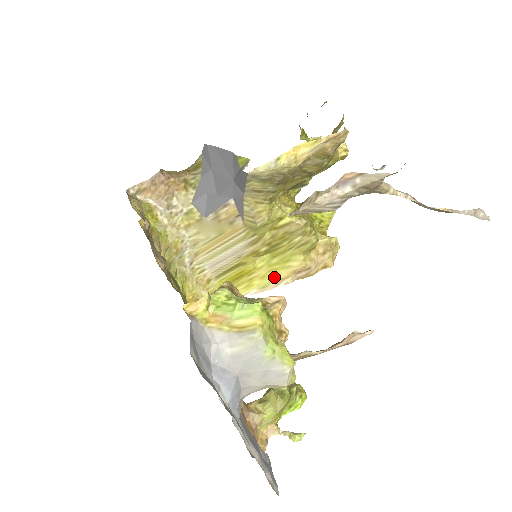
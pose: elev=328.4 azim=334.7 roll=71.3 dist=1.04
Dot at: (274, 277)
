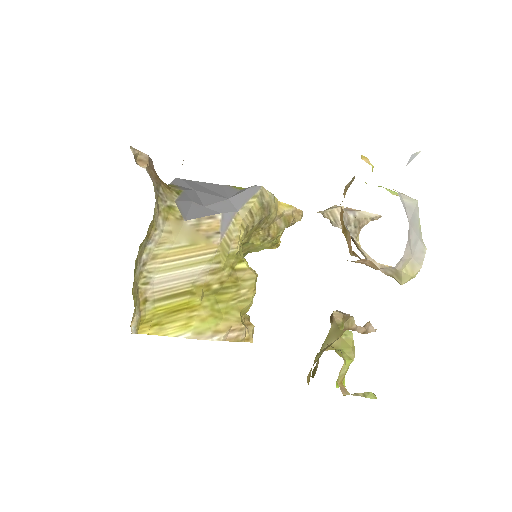
Dot at: (212, 325)
